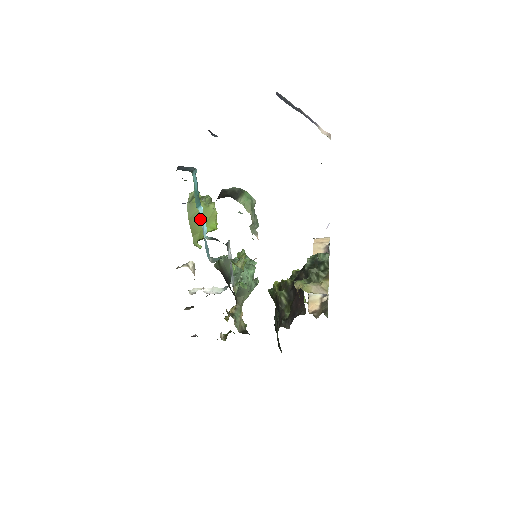
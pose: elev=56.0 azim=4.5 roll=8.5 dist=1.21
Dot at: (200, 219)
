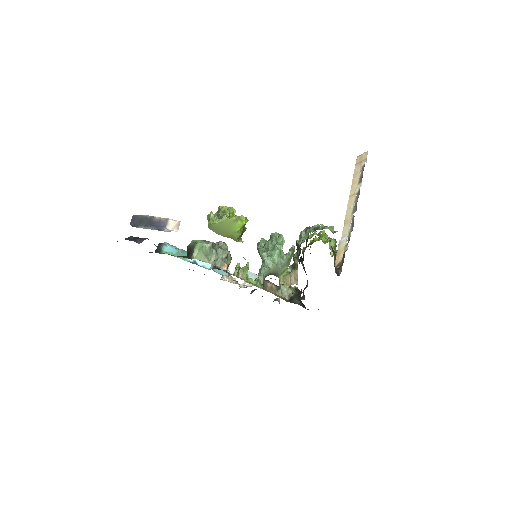
Dot at: (225, 229)
